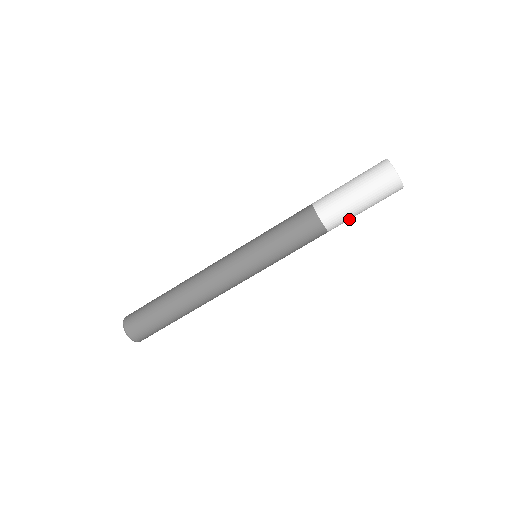
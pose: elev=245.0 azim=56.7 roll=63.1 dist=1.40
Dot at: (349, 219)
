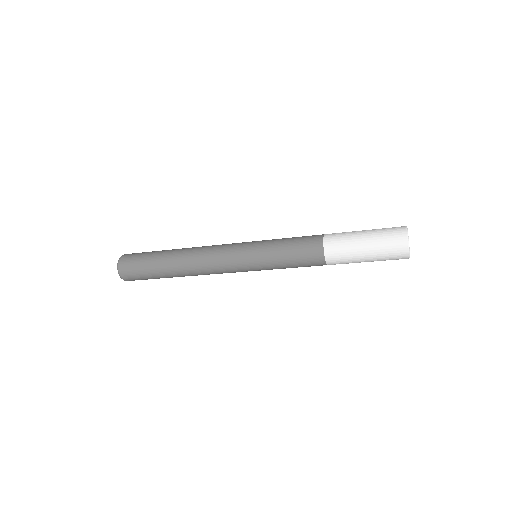
Dot at: occluded
